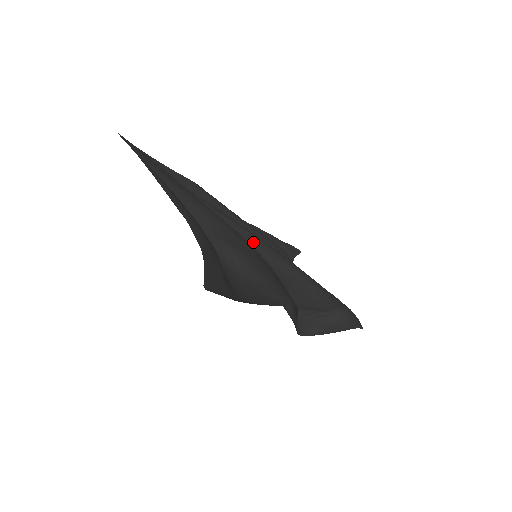
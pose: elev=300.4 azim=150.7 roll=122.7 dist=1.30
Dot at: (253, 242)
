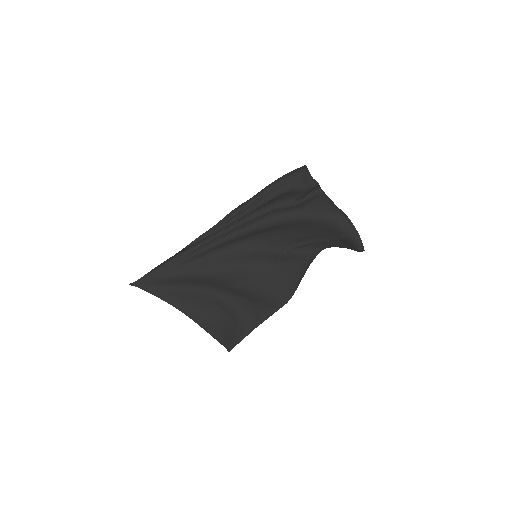
Dot at: (251, 234)
